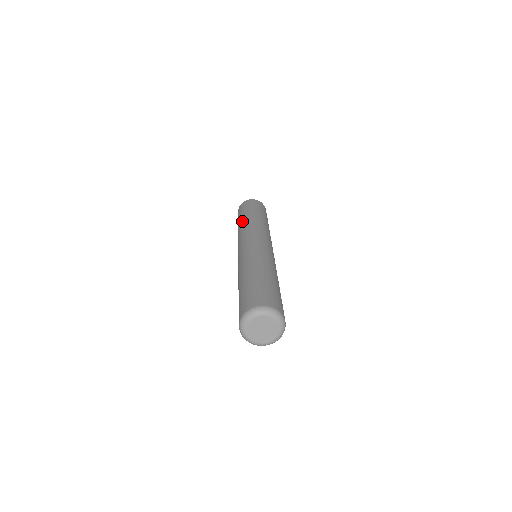
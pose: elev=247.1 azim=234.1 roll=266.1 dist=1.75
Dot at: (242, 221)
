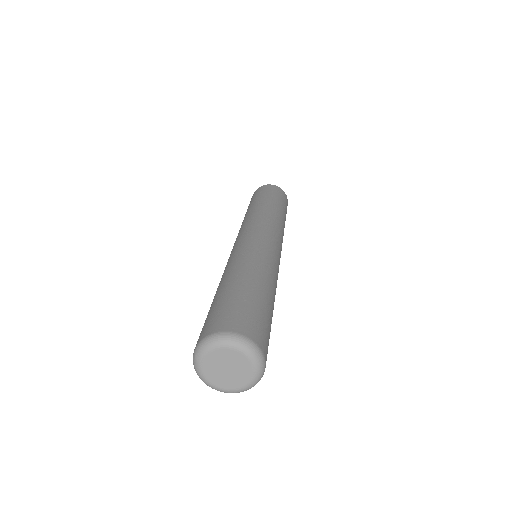
Dot at: (267, 204)
